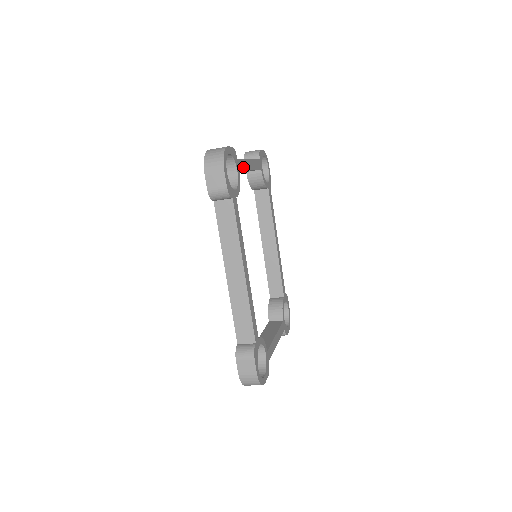
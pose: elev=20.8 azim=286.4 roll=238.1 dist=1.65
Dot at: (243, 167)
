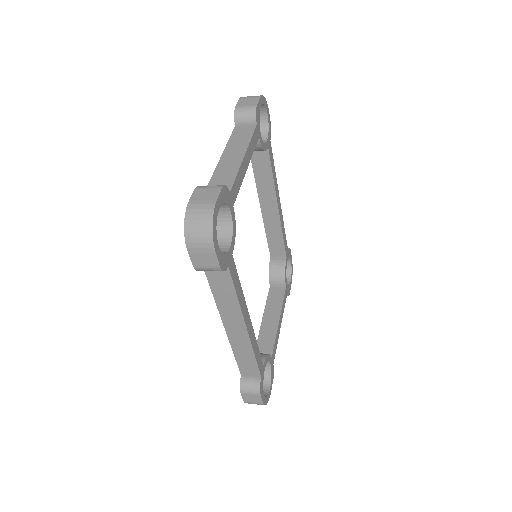
Dot at: (237, 187)
